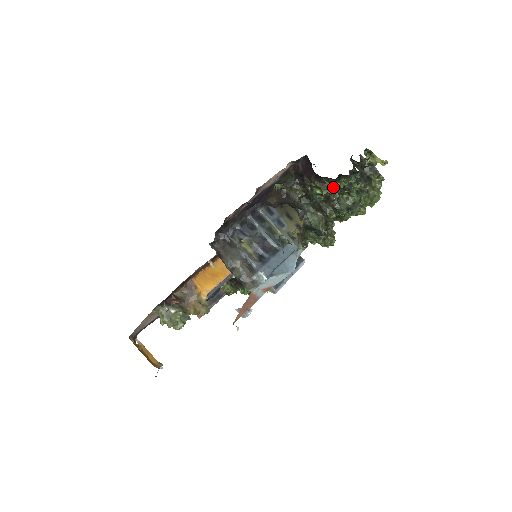
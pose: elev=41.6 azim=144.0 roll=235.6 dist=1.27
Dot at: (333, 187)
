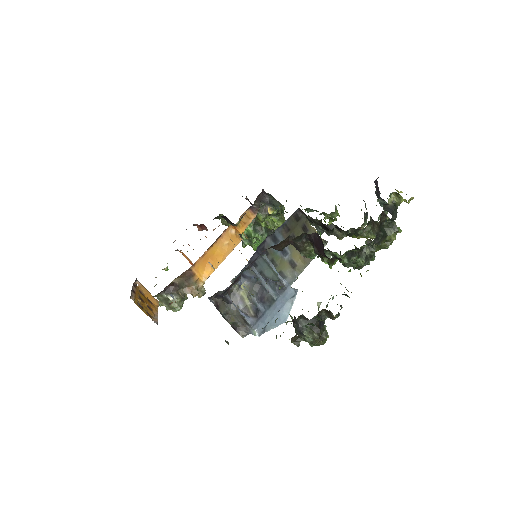
Dot at: (342, 255)
